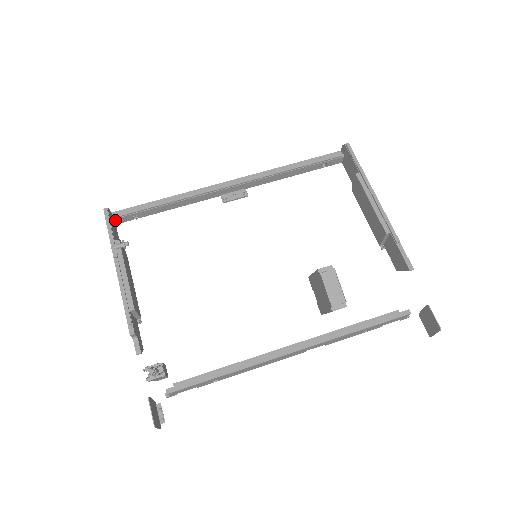
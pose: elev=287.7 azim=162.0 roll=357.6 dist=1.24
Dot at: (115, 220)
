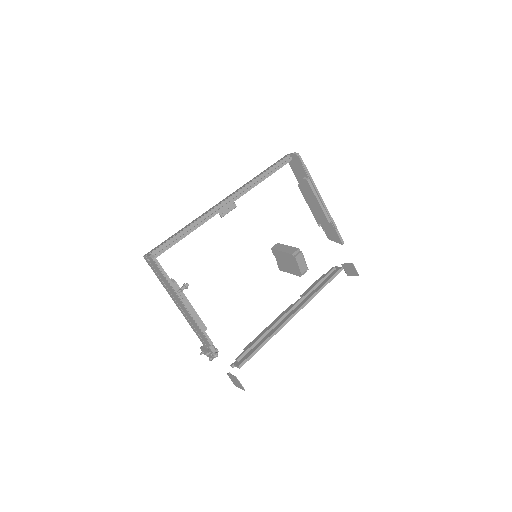
Dot at: occluded
